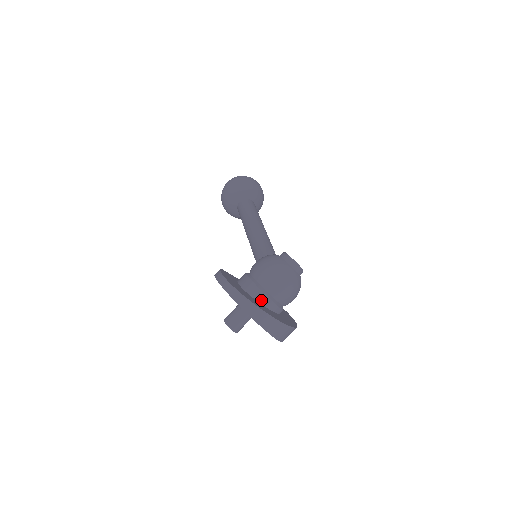
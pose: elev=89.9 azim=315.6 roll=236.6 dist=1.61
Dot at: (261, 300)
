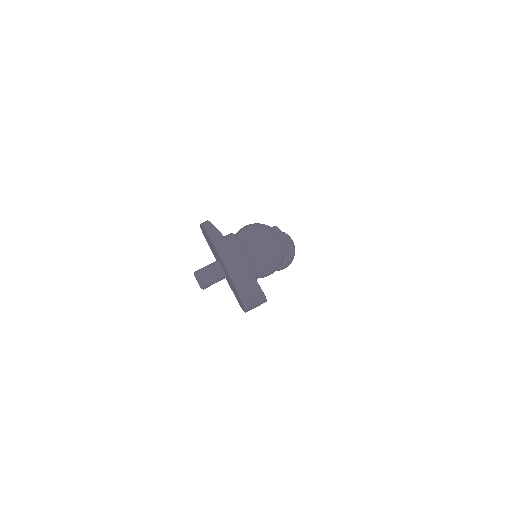
Dot at: (232, 246)
